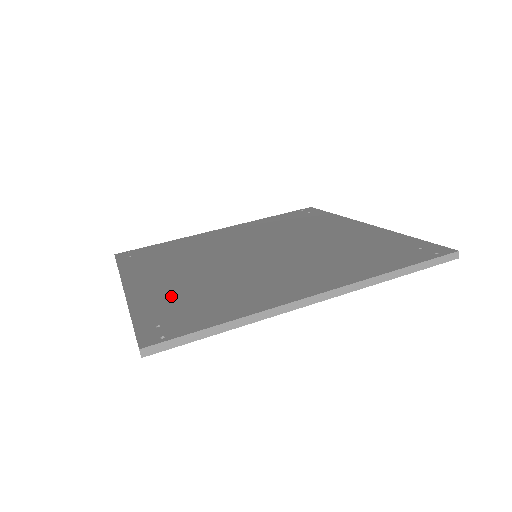
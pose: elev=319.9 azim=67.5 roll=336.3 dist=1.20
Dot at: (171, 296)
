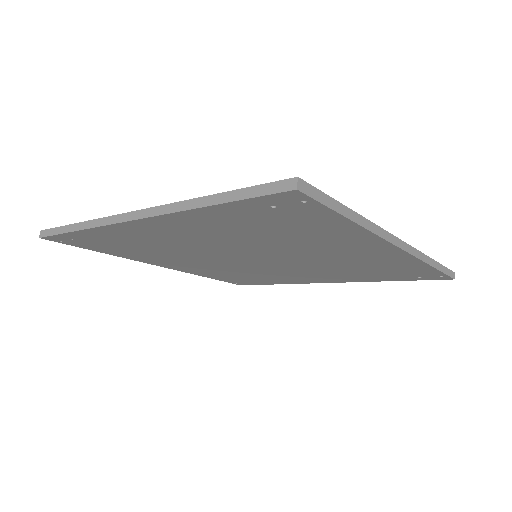
Dot at: occluded
